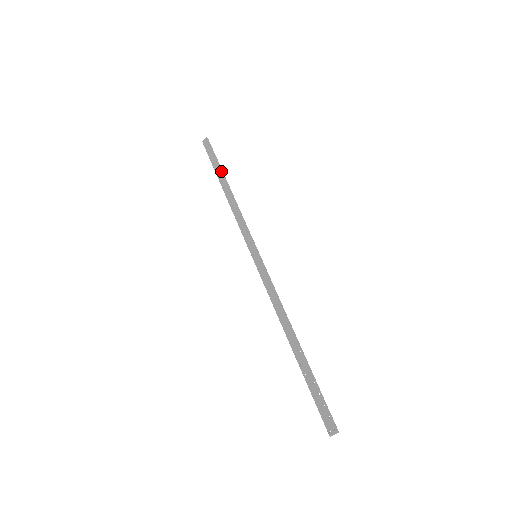
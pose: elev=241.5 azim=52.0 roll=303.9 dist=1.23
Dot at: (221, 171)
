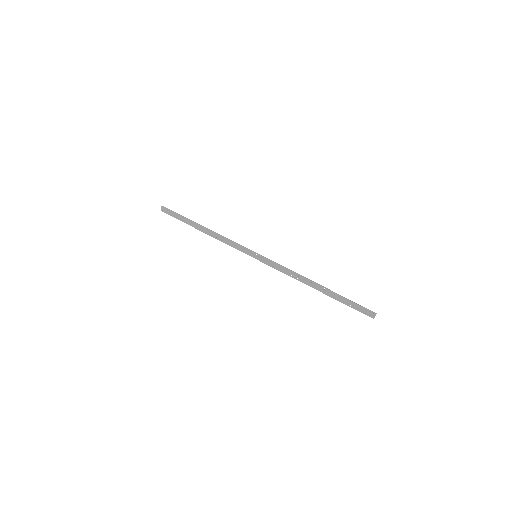
Dot at: (190, 221)
